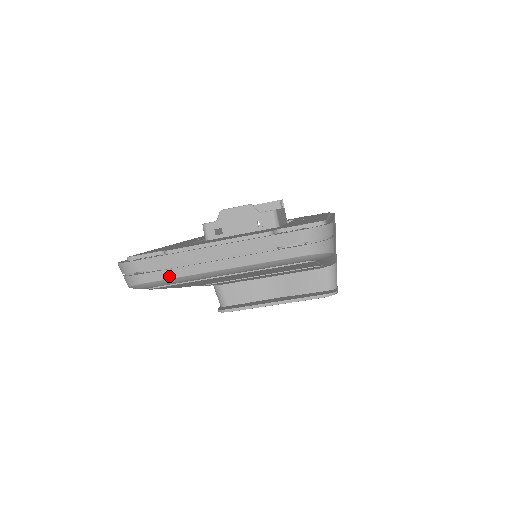
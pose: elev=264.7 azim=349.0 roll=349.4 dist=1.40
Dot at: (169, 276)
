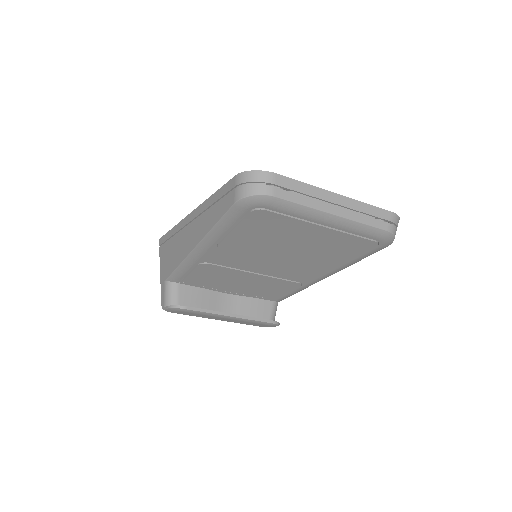
Dot at: (297, 200)
